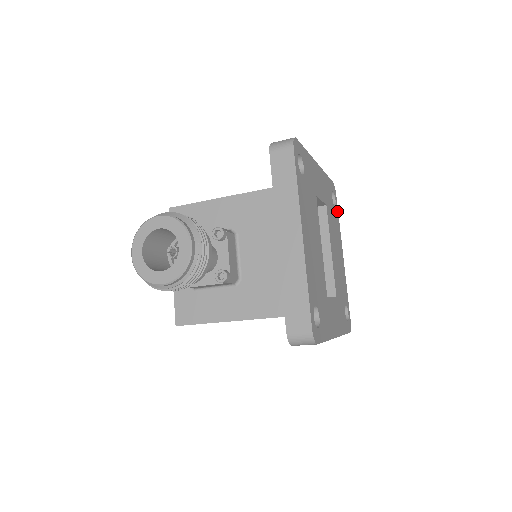
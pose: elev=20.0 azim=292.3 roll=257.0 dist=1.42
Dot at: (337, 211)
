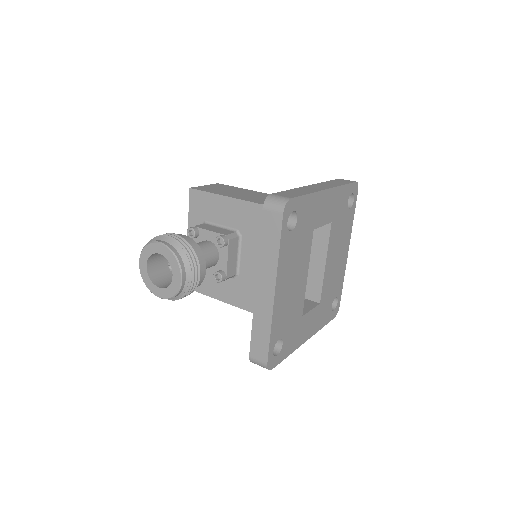
Dot at: (353, 209)
